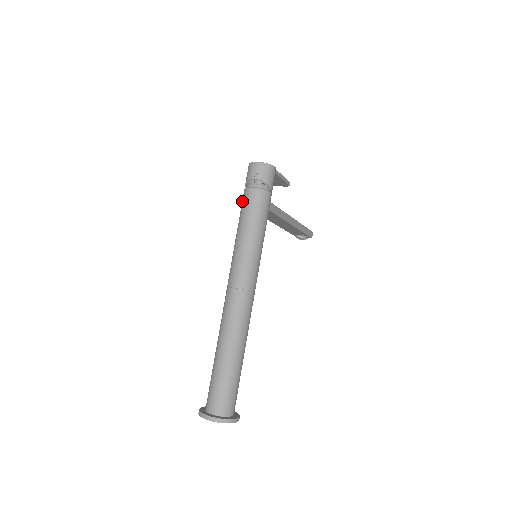
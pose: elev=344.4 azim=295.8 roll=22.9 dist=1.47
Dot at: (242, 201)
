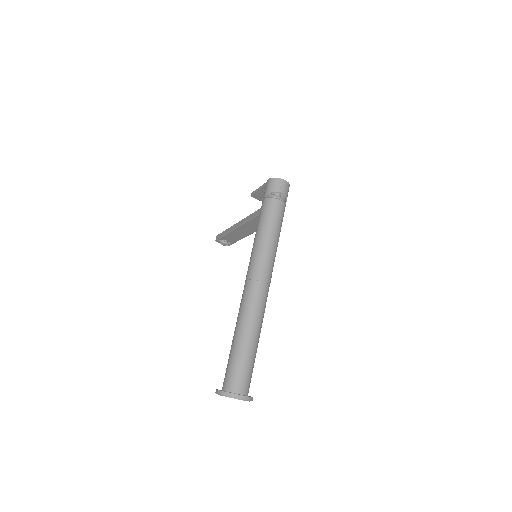
Dot at: (267, 208)
